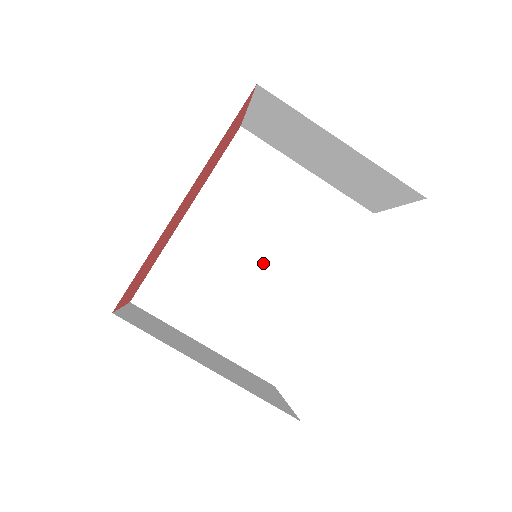
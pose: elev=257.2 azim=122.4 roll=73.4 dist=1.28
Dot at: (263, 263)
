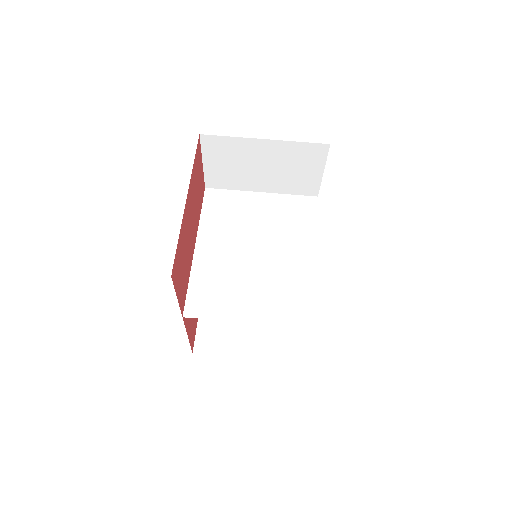
Dot at: (262, 254)
